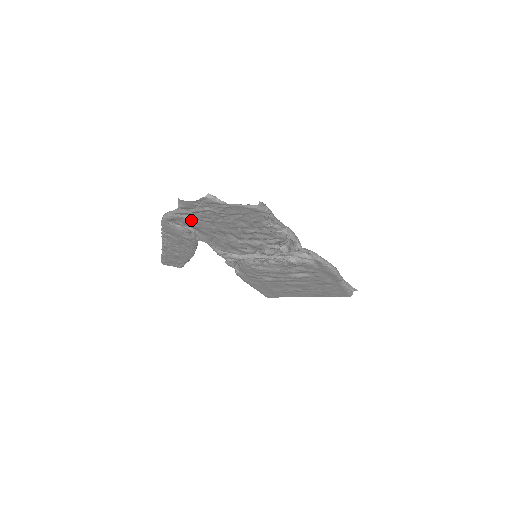
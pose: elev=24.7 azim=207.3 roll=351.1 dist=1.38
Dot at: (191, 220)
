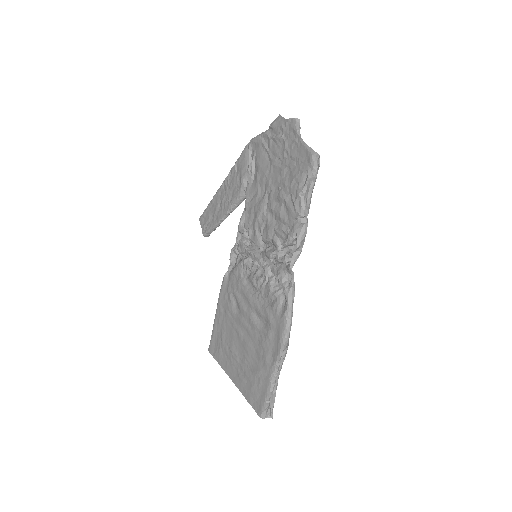
Dot at: (264, 152)
